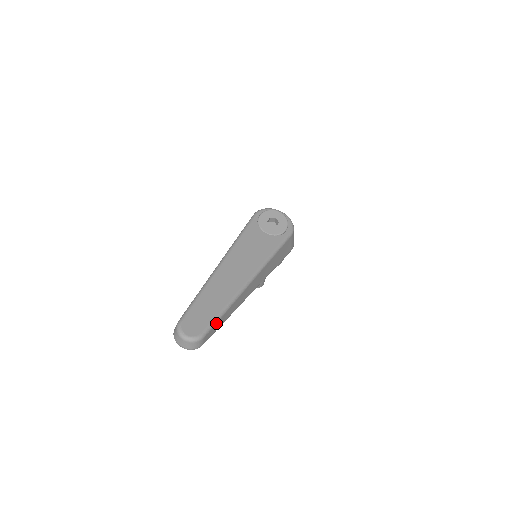
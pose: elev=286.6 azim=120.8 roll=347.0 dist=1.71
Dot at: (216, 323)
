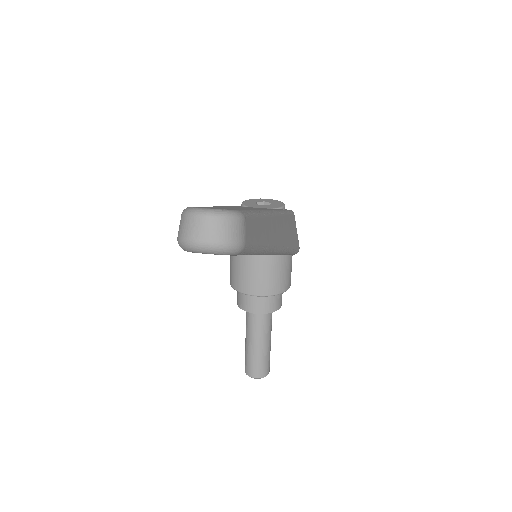
Dot at: (253, 218)
